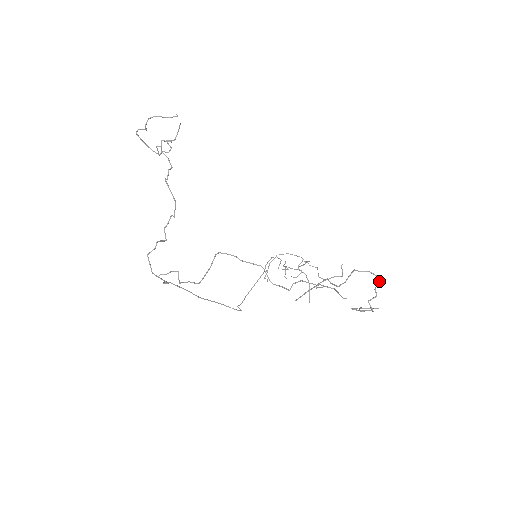
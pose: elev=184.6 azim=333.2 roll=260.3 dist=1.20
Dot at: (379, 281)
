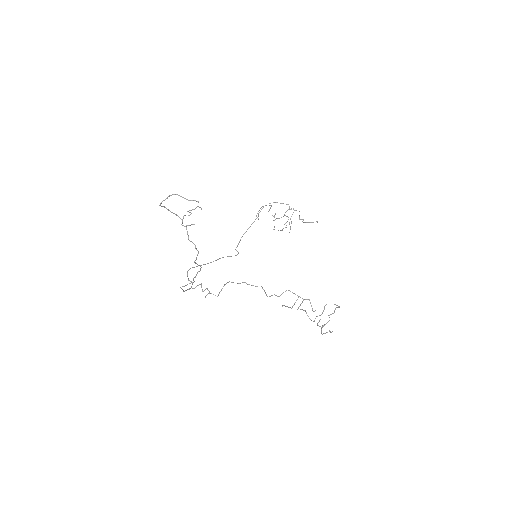
Dot at: occluded
